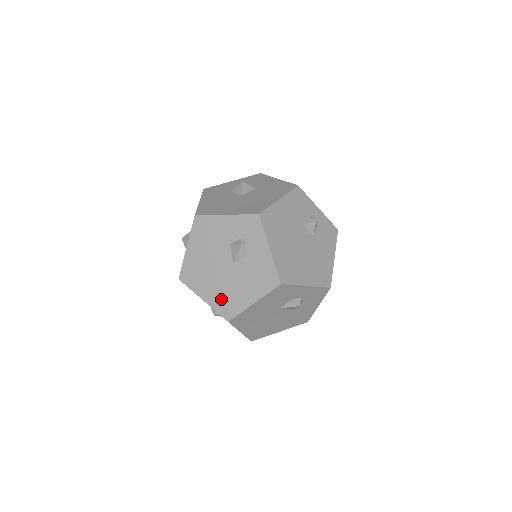
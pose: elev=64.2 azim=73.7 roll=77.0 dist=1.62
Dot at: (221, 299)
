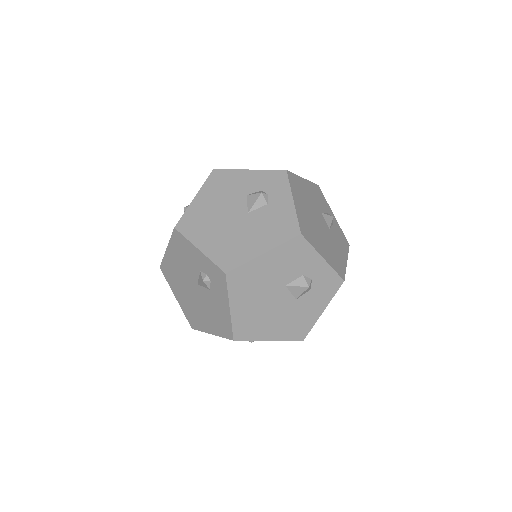
Dot at: (223, 248)
